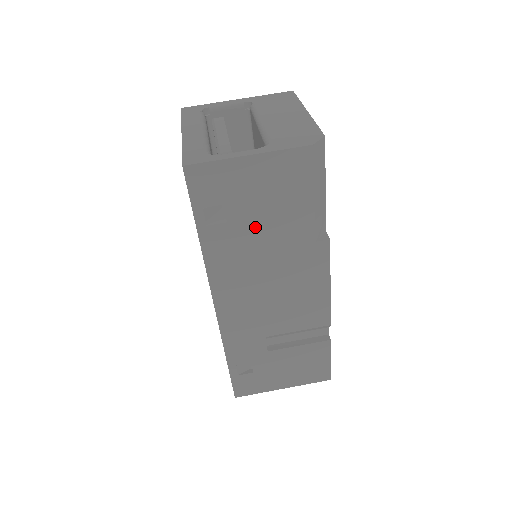
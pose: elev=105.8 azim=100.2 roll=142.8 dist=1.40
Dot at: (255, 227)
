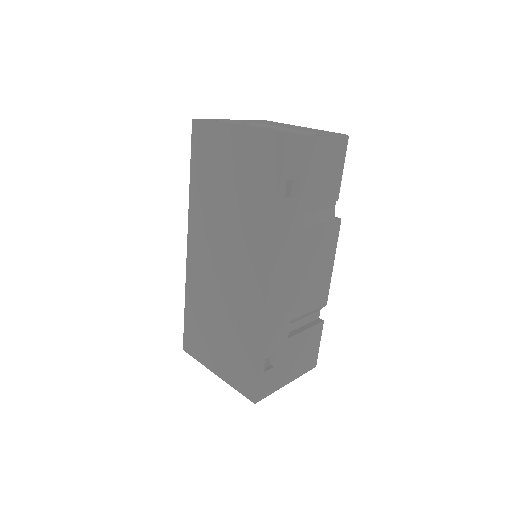
Dot at: (309, 203)
